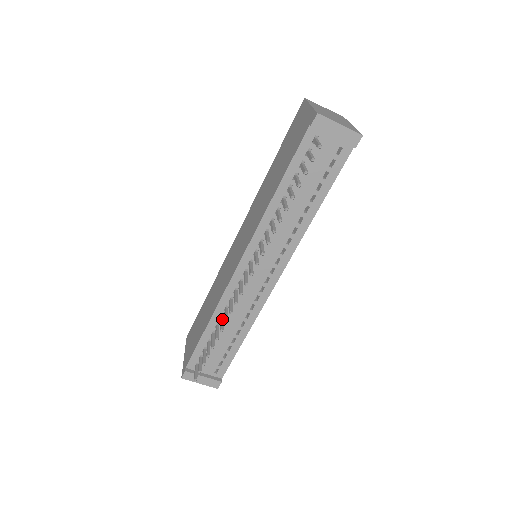
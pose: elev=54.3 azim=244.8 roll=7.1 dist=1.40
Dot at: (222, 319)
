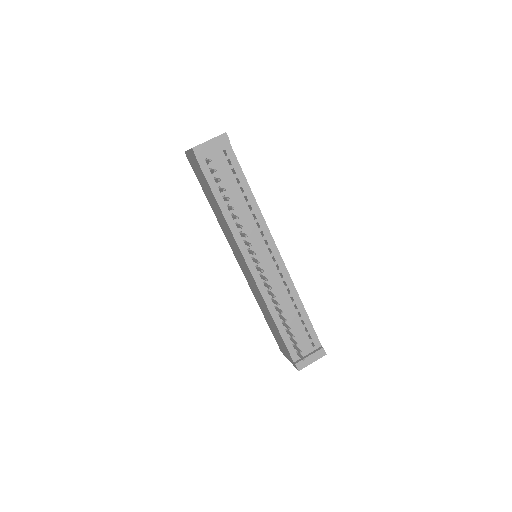
Dot at: (277, 308)
